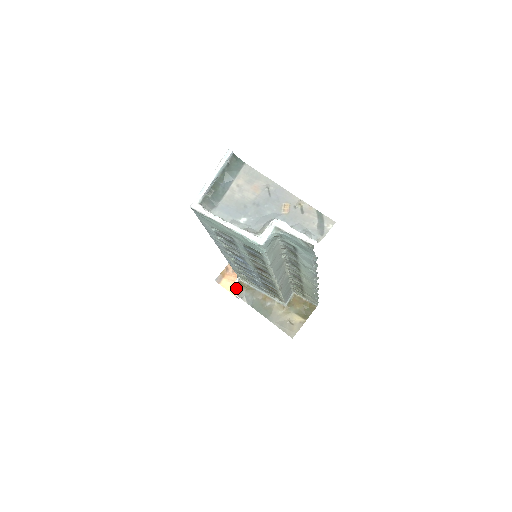
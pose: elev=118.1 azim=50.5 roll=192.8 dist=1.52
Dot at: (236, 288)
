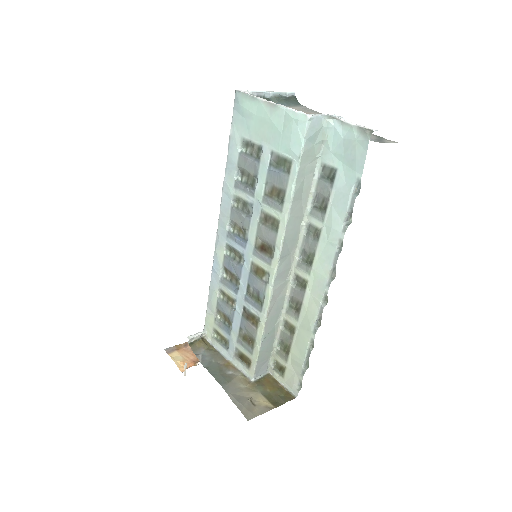
Dot at: (195, 341)
